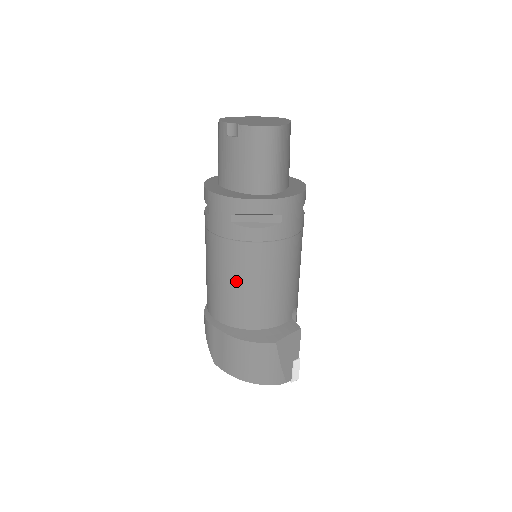
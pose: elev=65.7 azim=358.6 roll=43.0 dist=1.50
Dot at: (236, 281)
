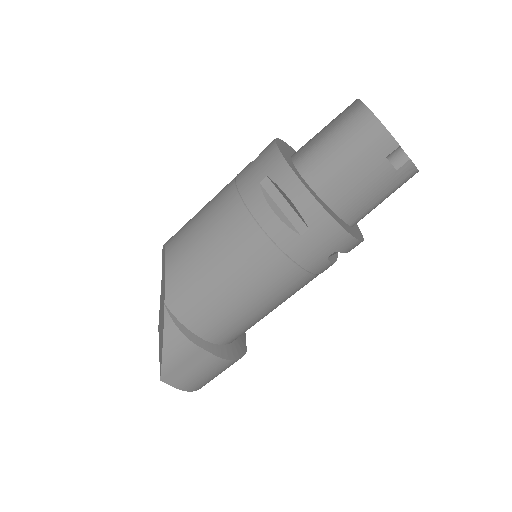
Dot at: (270, 307)
